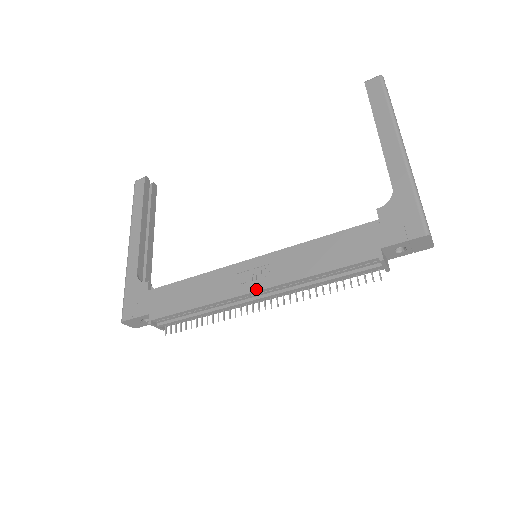
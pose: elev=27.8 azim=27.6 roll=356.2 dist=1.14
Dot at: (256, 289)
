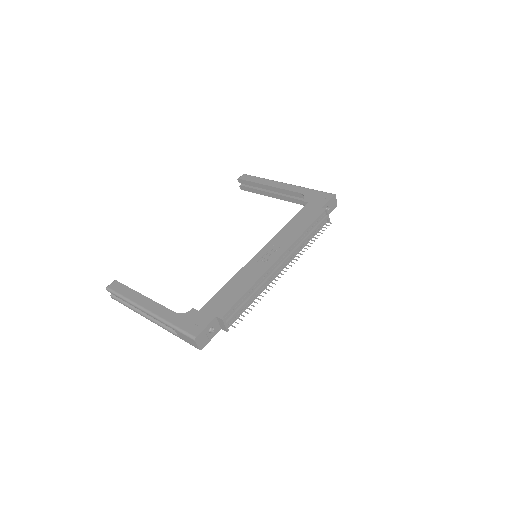
Dot at: (279, 256)
